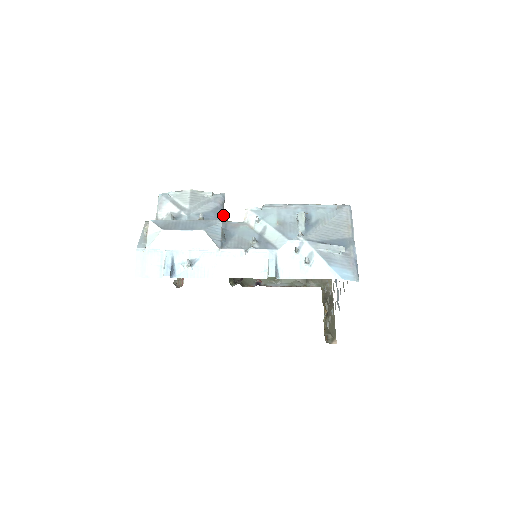
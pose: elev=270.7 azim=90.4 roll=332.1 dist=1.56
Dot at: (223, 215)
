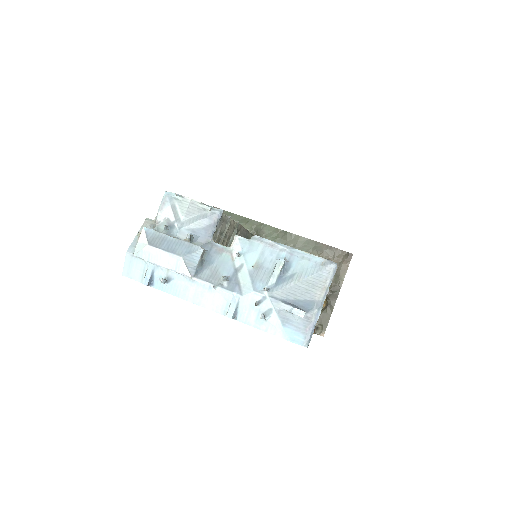
Dot at: (221, 226)
